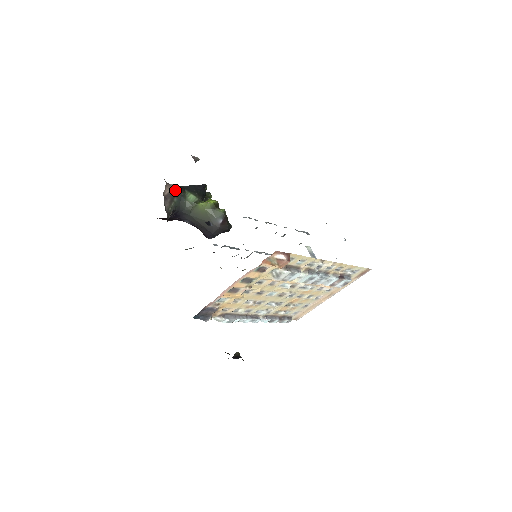
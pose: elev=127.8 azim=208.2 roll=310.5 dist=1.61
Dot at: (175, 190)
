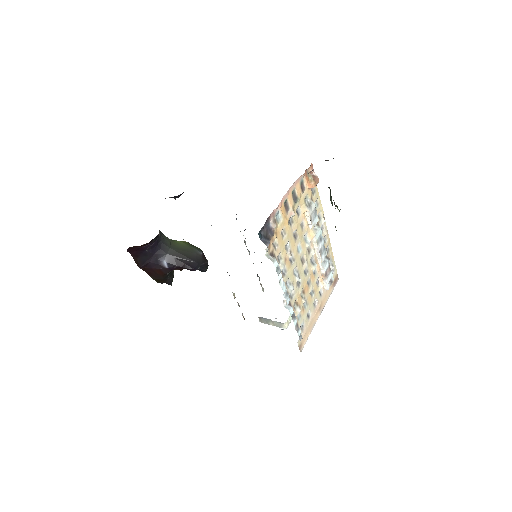
Dot at: occluded
